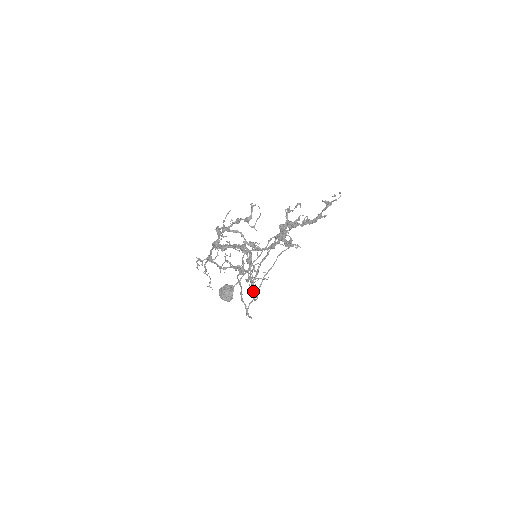
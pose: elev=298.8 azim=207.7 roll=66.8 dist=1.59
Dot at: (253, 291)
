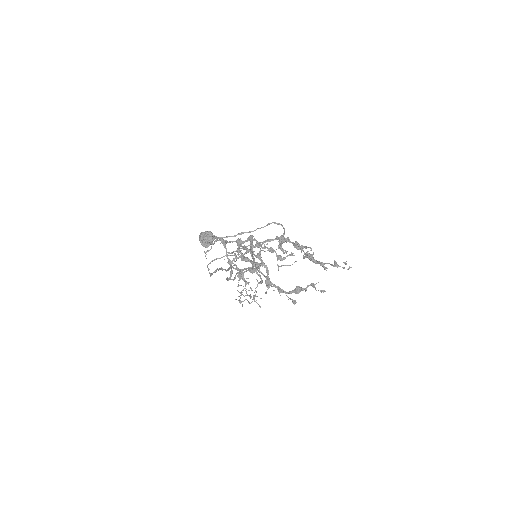
Dot at: occluded
